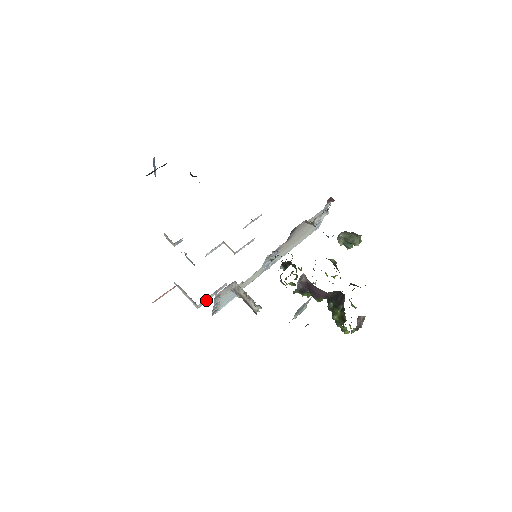
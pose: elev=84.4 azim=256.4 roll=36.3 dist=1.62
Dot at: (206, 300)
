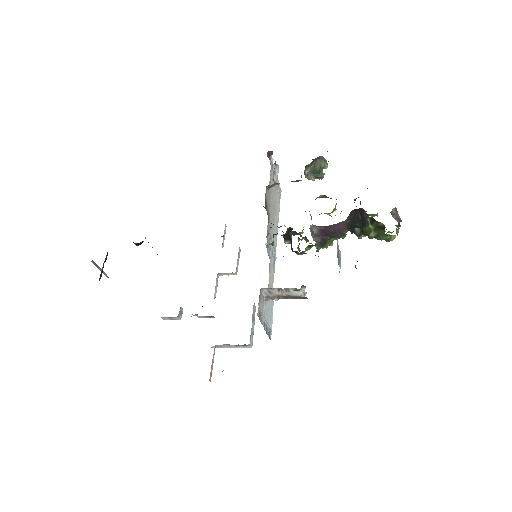
Dot at: (252, 334)
